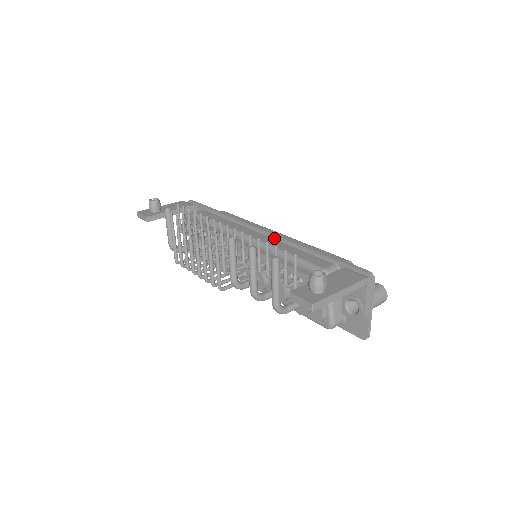
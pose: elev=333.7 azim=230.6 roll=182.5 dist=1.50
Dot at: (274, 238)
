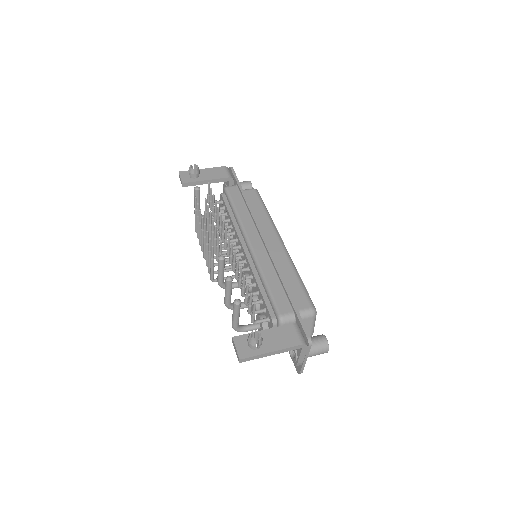
Dot at: (268, 255)
